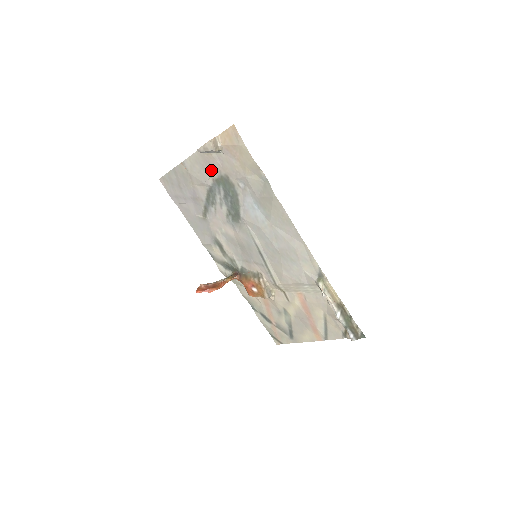
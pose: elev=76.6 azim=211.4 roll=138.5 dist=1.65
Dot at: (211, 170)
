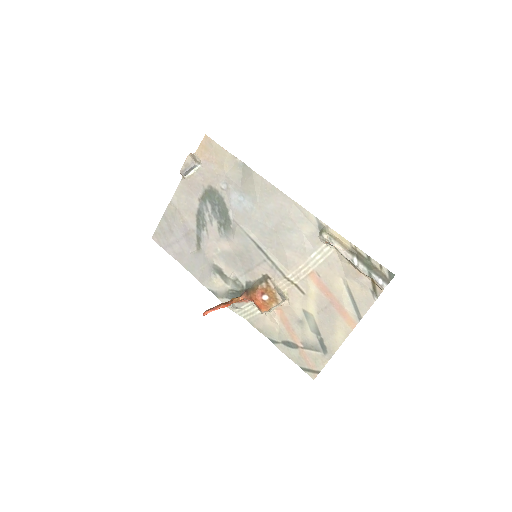
Dot at: (195, 191)
